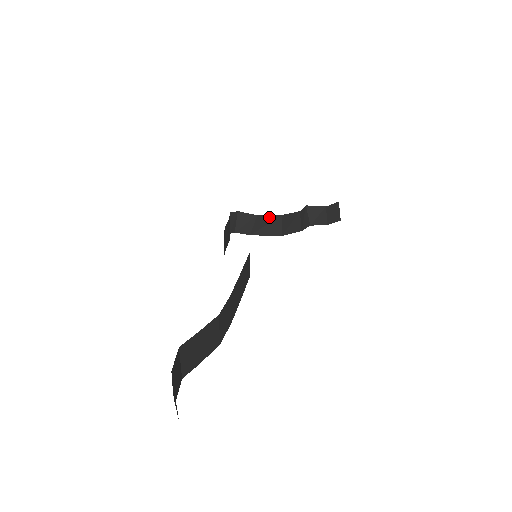
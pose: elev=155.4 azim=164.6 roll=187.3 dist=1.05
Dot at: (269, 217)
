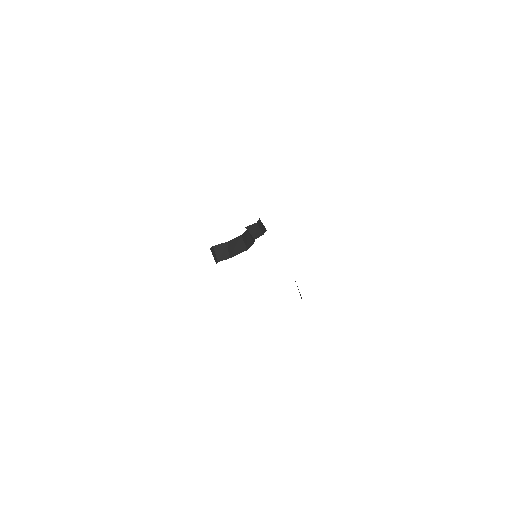
Dot at: (234, 240)
